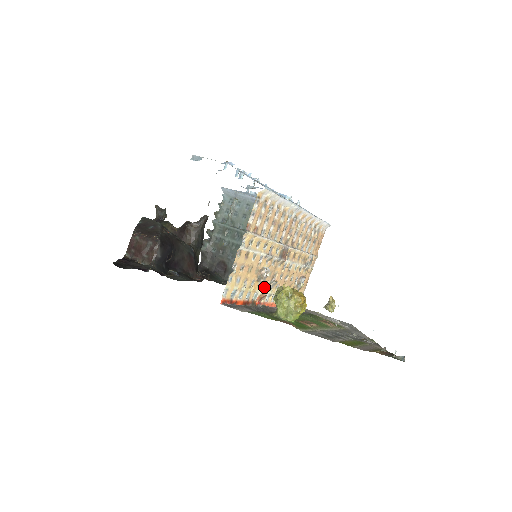
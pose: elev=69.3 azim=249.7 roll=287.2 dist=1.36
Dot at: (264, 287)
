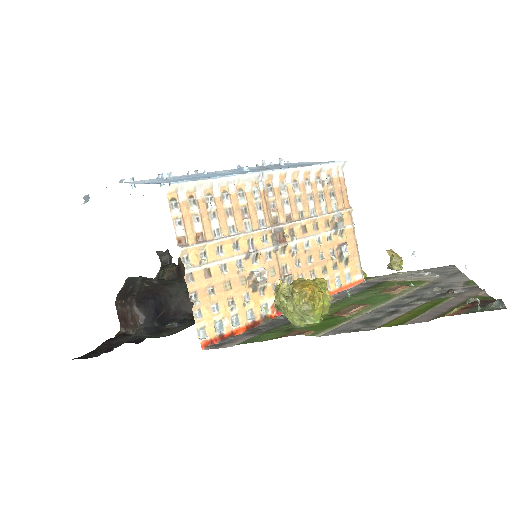
Dot at: (274, 291)
